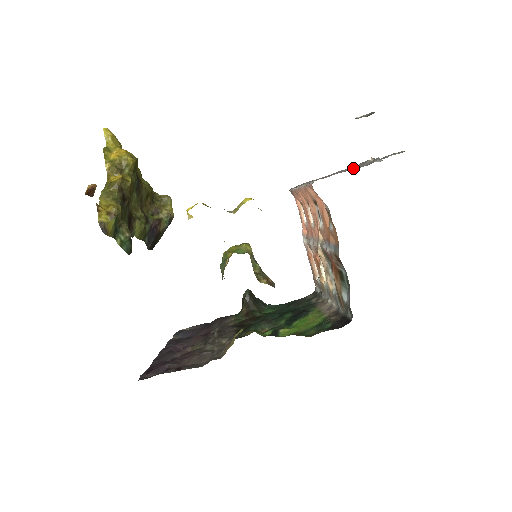
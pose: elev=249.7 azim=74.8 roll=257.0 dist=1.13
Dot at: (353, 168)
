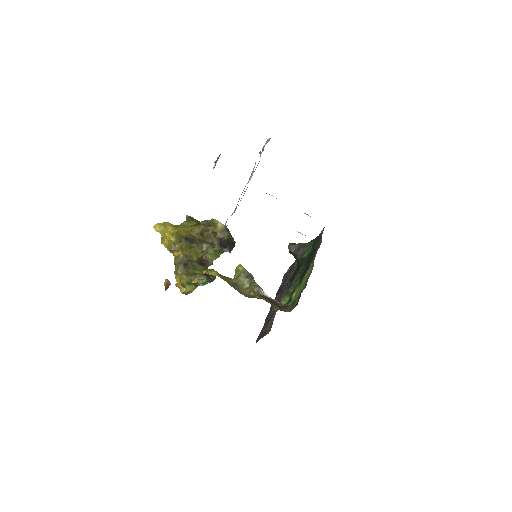
Dot at: occluded
